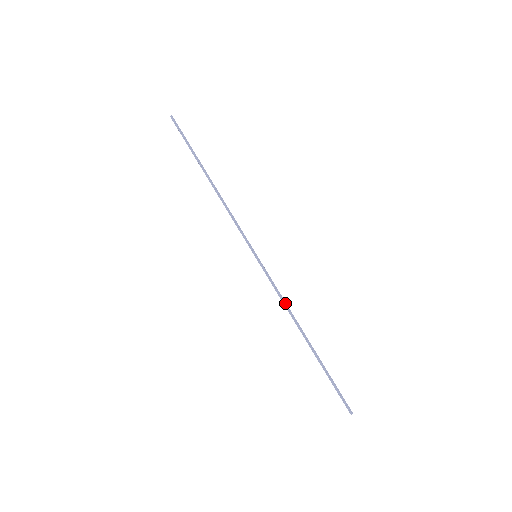
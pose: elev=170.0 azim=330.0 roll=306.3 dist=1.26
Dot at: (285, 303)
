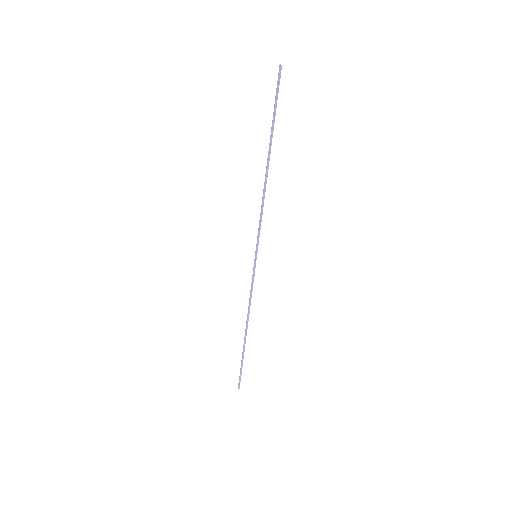
Dot at: occluded
